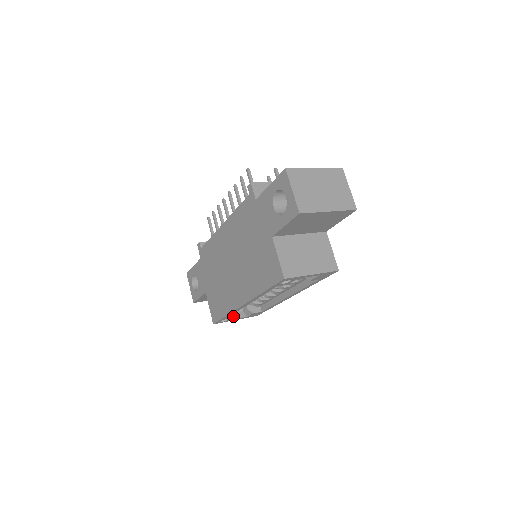
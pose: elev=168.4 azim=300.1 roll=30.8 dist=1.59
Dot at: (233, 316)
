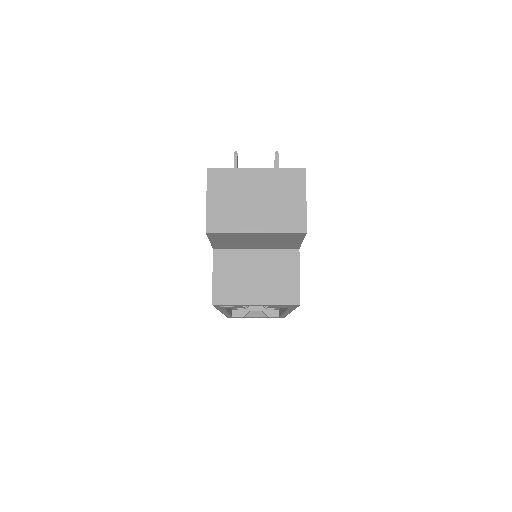
Dot at: (242, 315)
